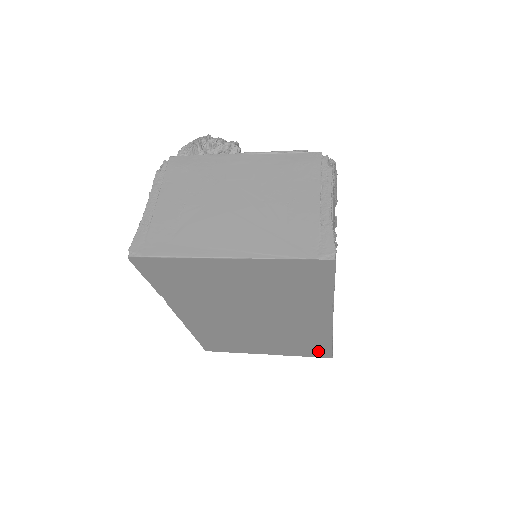
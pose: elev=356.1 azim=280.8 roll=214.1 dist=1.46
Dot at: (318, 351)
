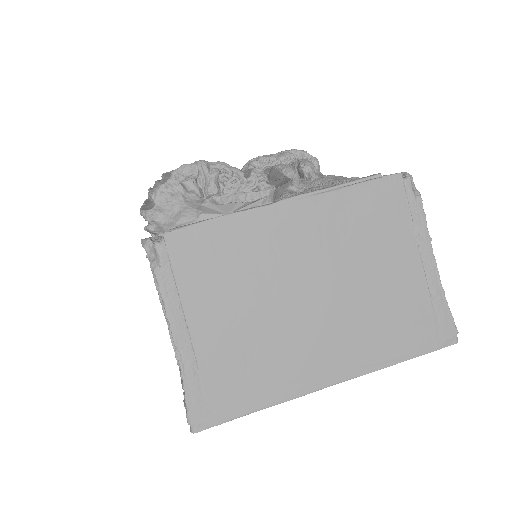
Dot at: occluded
